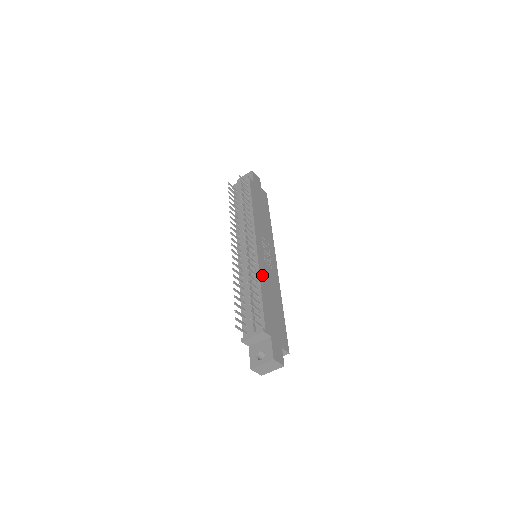
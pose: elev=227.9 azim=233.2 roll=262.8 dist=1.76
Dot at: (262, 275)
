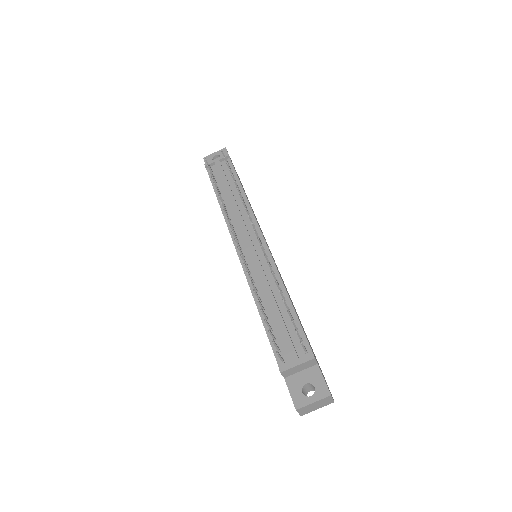
Dot at: (282, 281)
